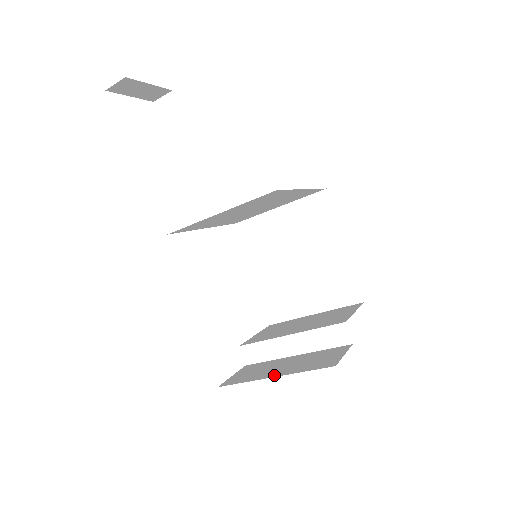
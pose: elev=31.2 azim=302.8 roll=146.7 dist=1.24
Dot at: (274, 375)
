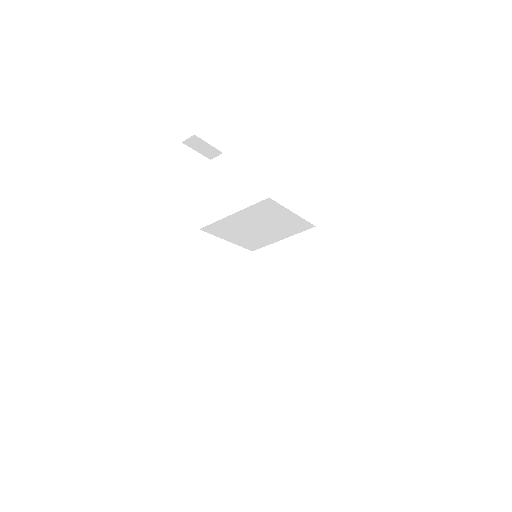
Dot at: occluded
